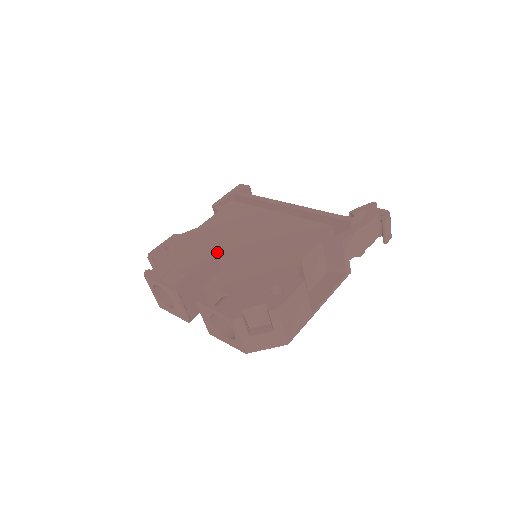
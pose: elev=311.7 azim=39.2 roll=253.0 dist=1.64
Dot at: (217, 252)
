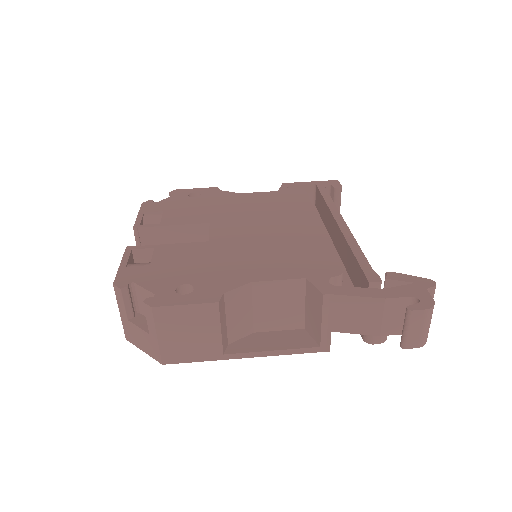
Dot at: (212, 221)
